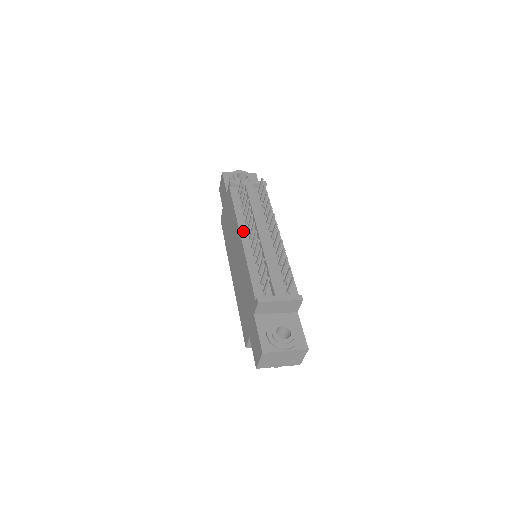
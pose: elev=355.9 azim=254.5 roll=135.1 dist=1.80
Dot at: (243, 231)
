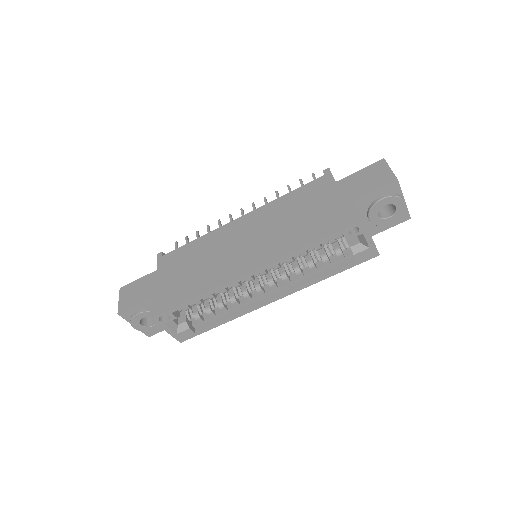
Dot at: occluded
